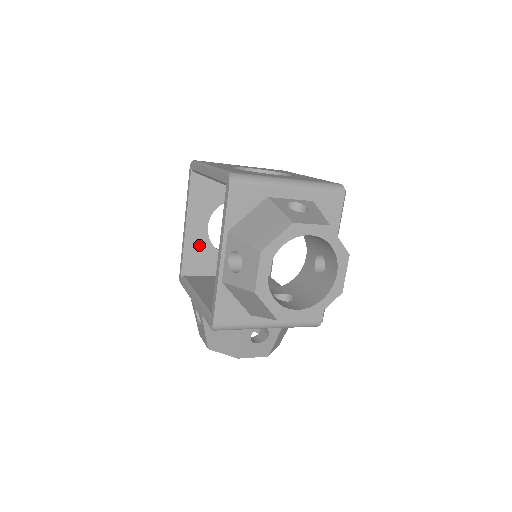
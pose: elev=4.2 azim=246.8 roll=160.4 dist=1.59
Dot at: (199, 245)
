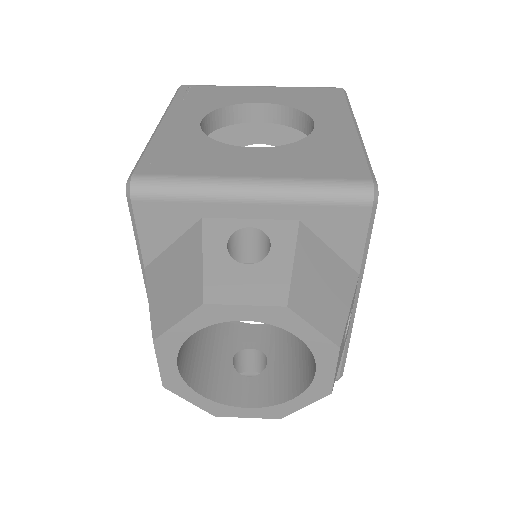
Dot at: occluded
